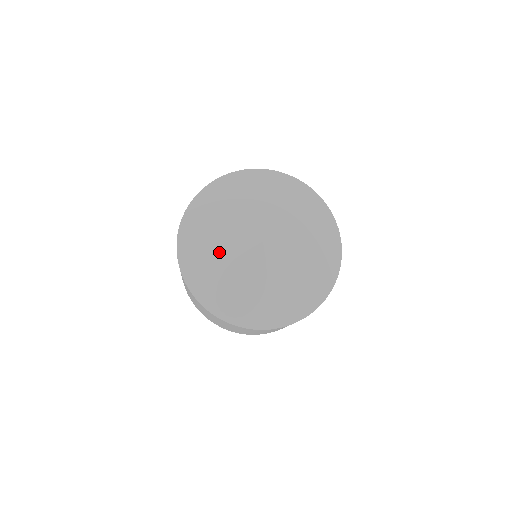
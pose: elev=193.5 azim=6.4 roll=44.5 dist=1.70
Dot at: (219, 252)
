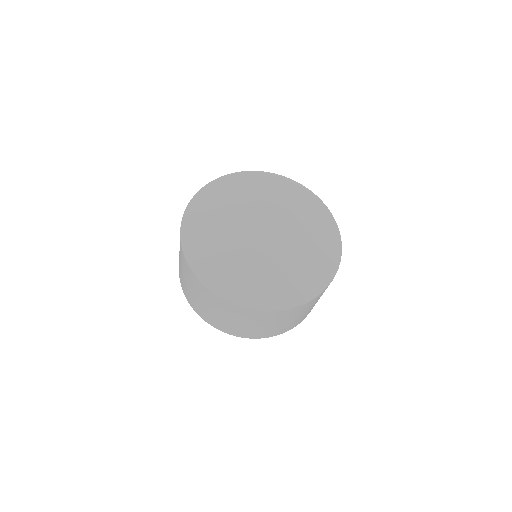
Dot at: (224, 239)
